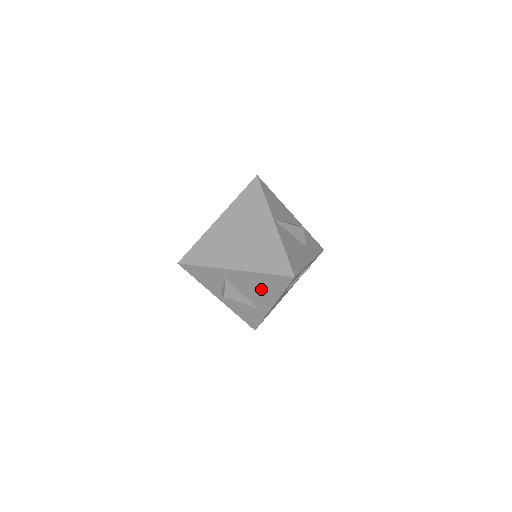
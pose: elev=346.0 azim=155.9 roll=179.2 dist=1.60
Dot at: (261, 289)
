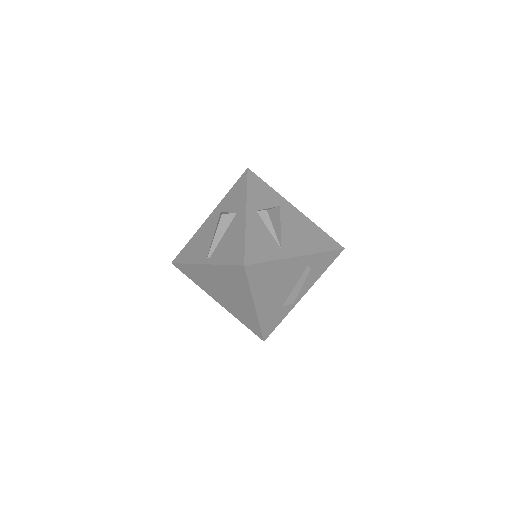
Dot at: (305, 236)
